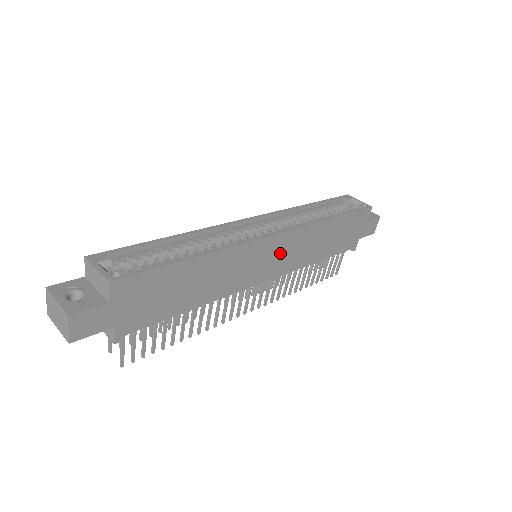
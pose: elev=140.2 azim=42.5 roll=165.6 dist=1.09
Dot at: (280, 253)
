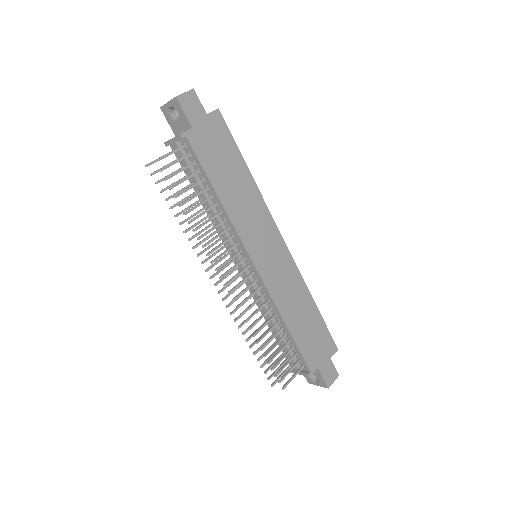
Dot at: (276, 261)
